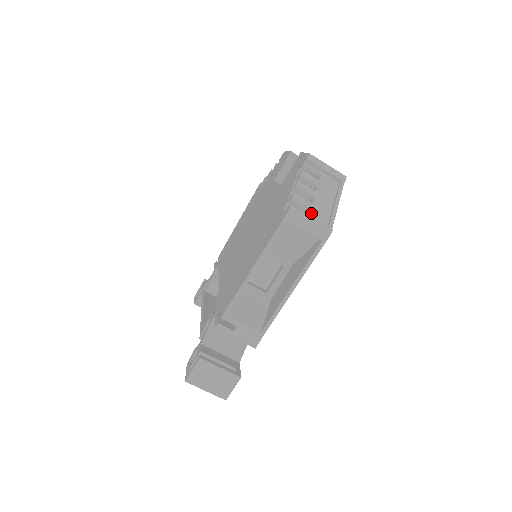
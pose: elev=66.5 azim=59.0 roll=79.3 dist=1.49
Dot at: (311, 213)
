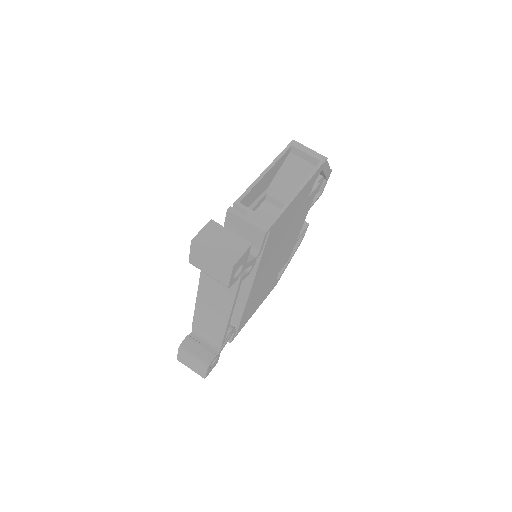
Dot at: occluded
